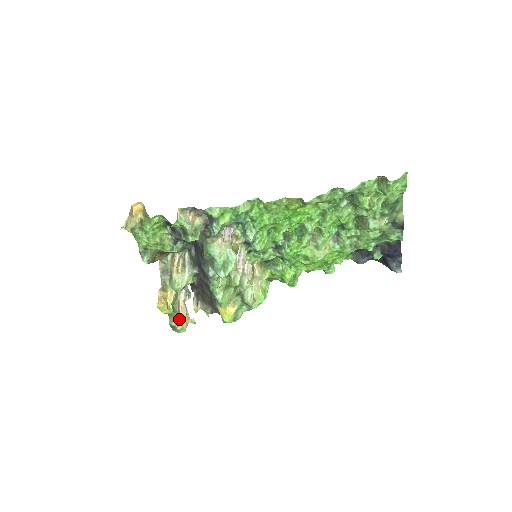
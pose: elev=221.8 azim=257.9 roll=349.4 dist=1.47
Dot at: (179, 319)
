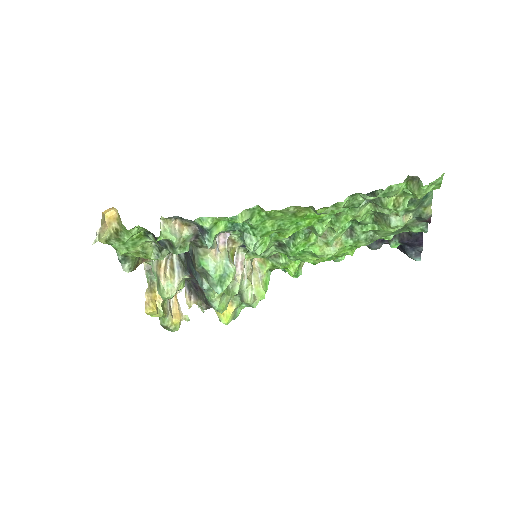
Dot at: (171, 318)
